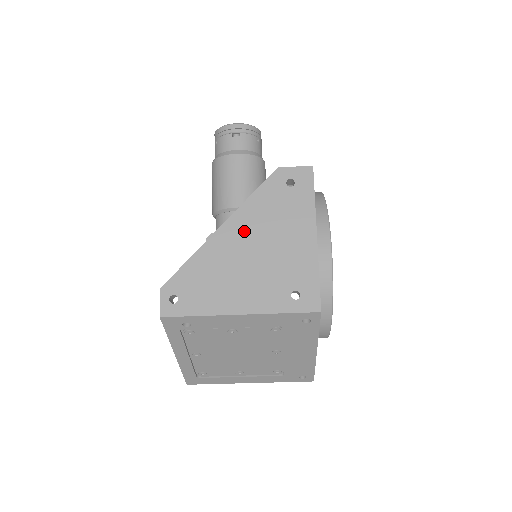
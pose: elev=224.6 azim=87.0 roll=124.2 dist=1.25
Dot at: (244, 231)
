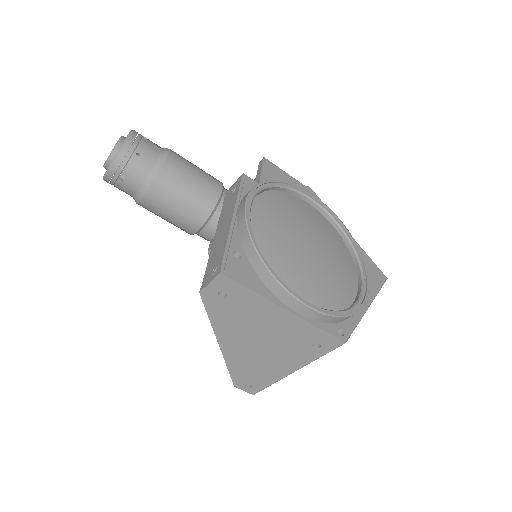
Dot at: (236, 338)
